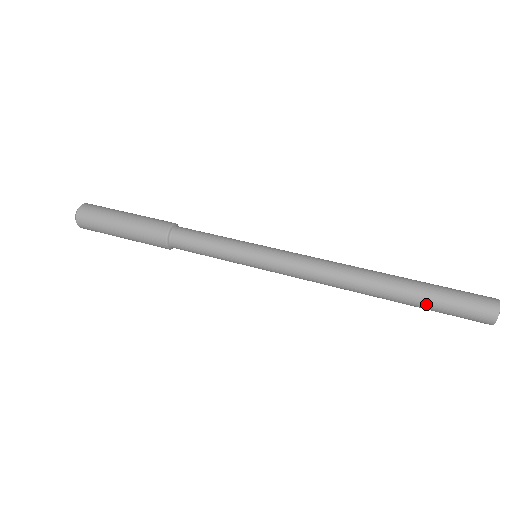
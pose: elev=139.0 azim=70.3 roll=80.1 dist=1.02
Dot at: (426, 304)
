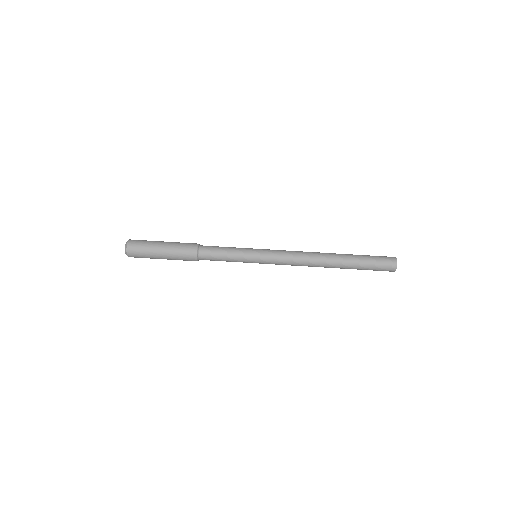
Dot at: (358, 269)
